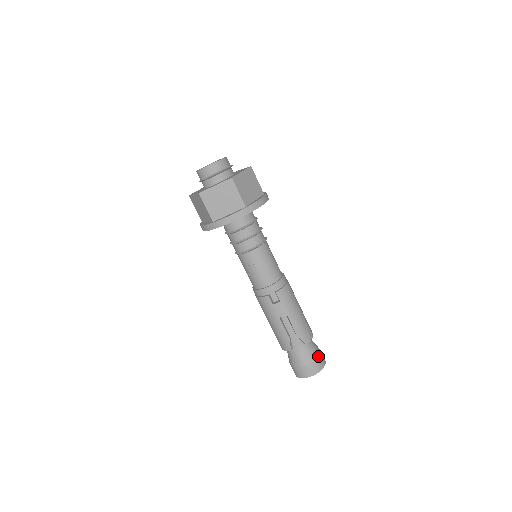
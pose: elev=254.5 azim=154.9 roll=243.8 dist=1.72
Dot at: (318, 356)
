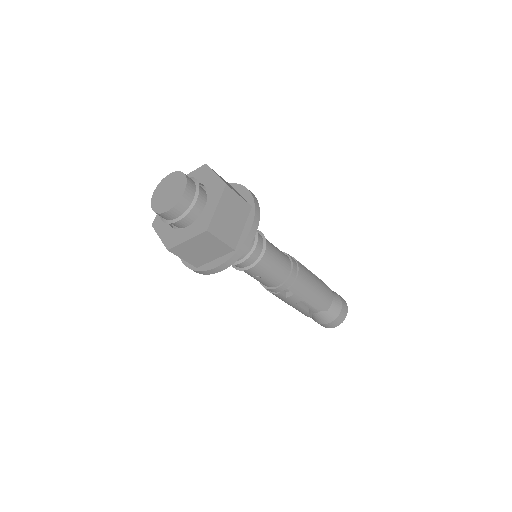
Dot at: (340, 311)
